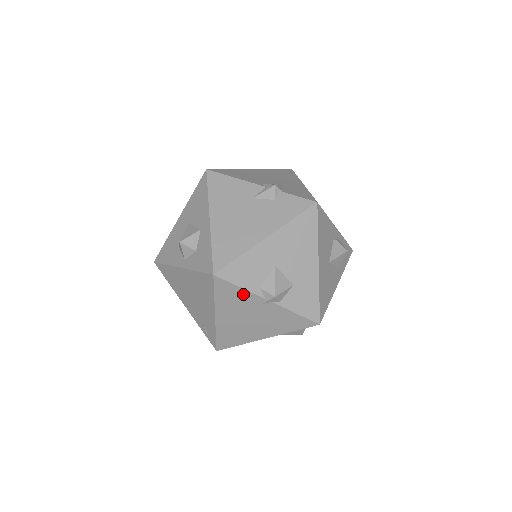
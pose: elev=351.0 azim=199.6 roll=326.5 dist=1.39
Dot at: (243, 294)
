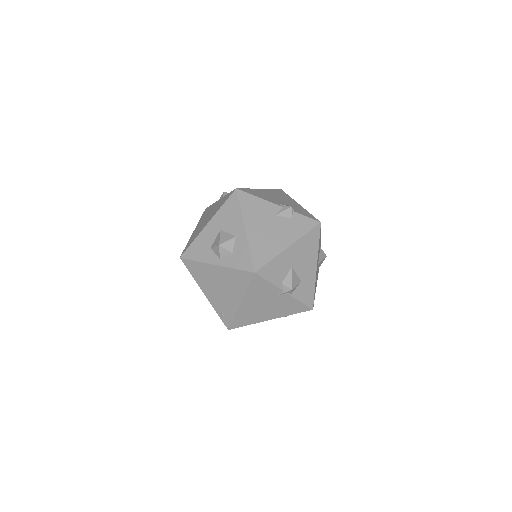
Dot at: (269, 287)
